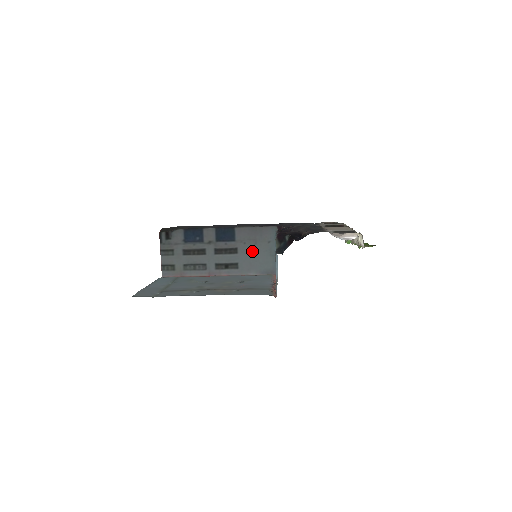
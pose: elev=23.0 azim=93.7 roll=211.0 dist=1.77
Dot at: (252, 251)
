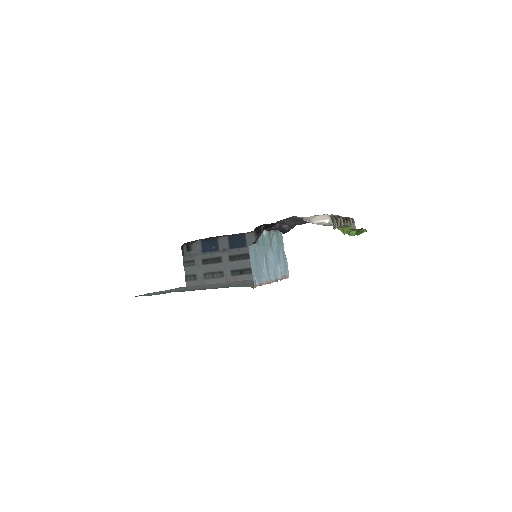
Dot at: occluded
